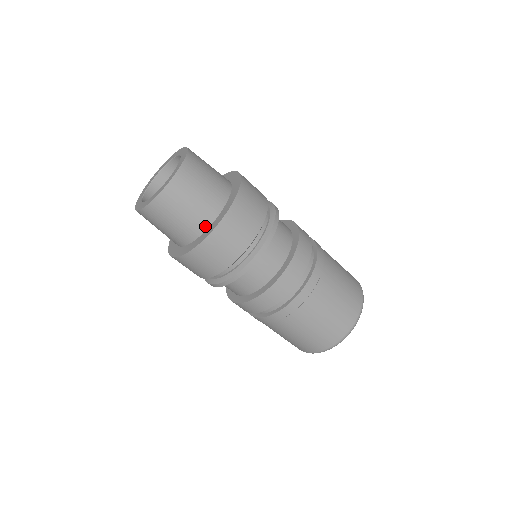
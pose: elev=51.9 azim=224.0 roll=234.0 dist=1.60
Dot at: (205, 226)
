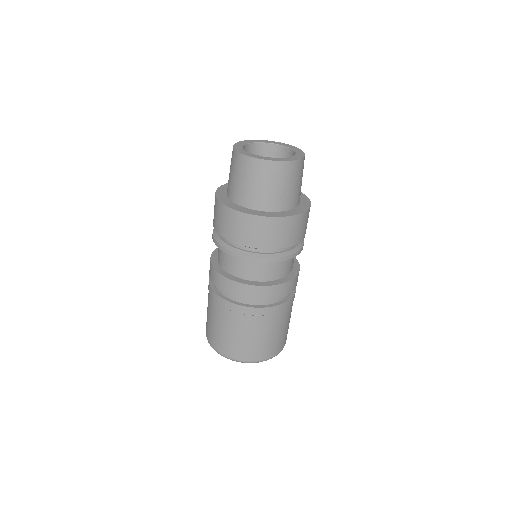
Dot at: (257, 207)
